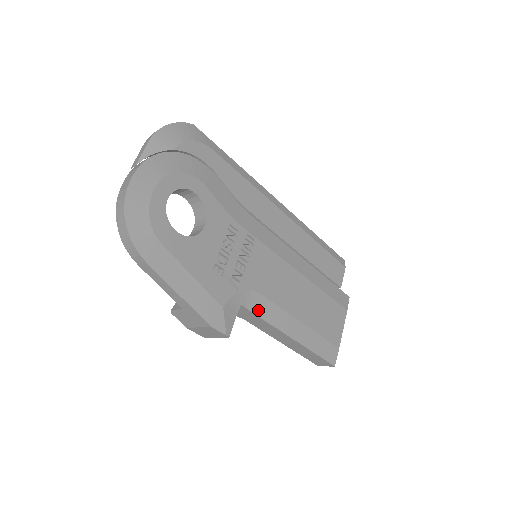
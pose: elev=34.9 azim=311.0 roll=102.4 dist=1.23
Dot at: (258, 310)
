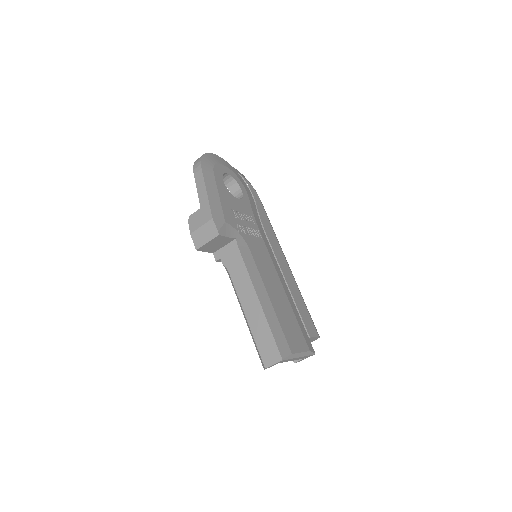
Dot at: (244, 255)
